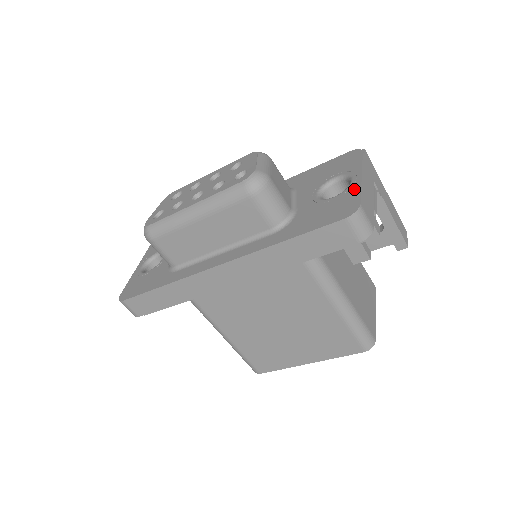
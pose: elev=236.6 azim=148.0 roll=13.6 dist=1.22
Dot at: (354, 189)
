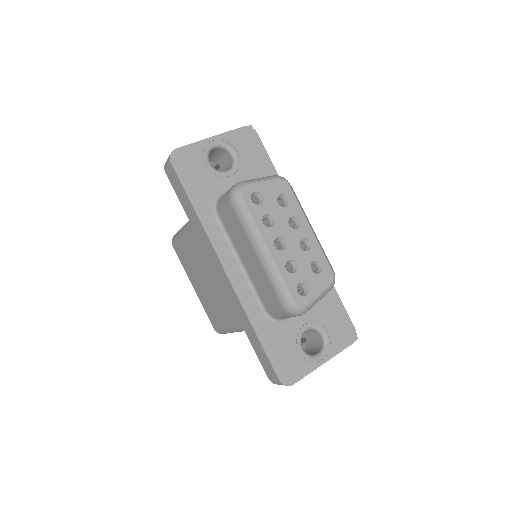
Dot at: (310, 367)
